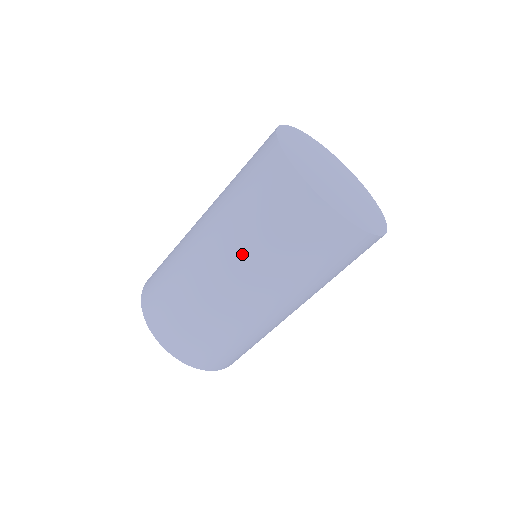
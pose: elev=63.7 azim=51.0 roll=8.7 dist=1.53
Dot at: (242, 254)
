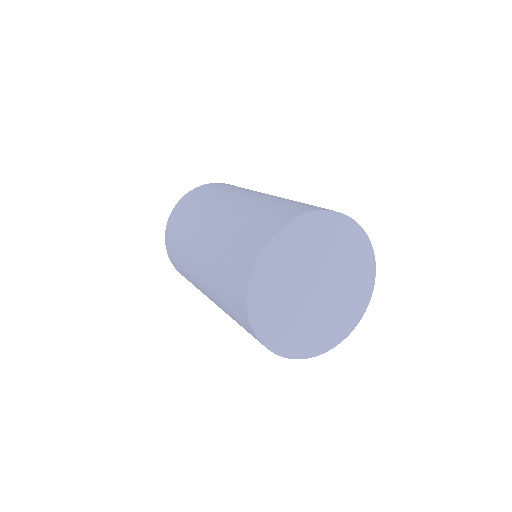
Dot at: (217, 303)
